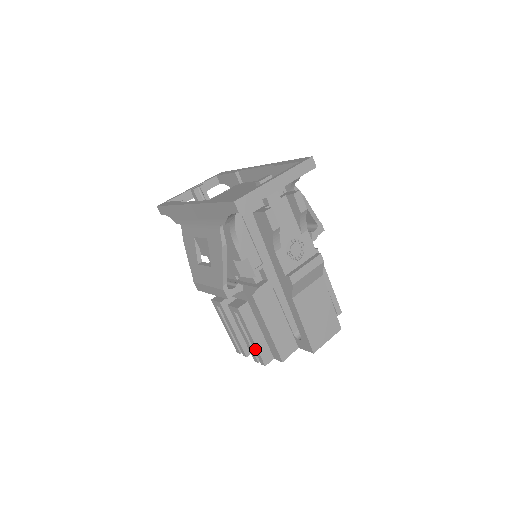
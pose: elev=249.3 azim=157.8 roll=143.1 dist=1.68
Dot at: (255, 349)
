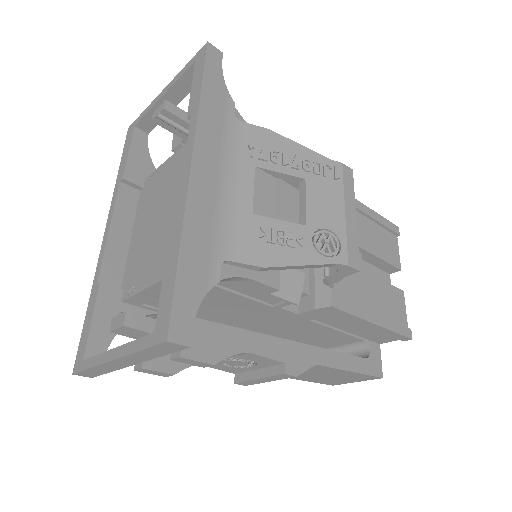
Dot at: occluded
